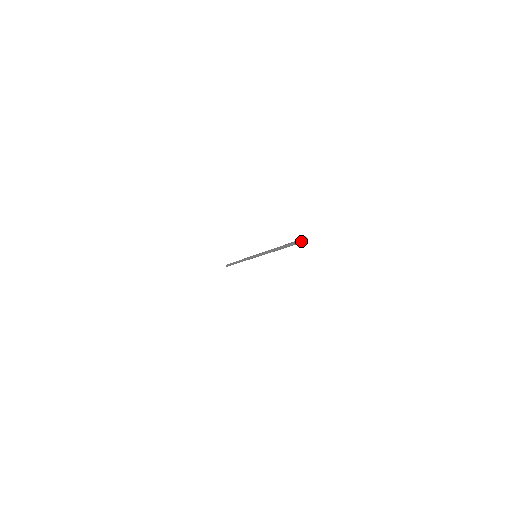
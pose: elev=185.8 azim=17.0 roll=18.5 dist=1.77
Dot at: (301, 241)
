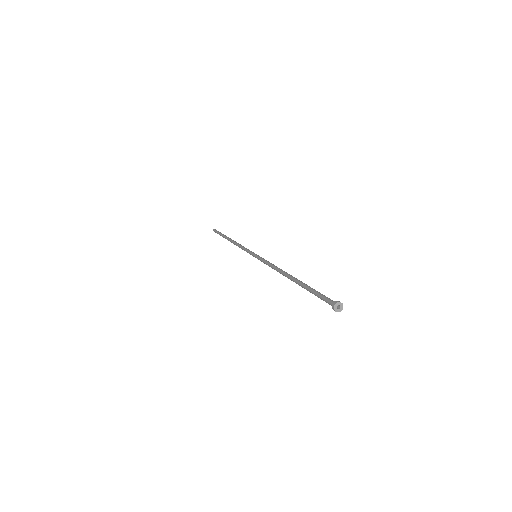
Dot at: (333, 307)
